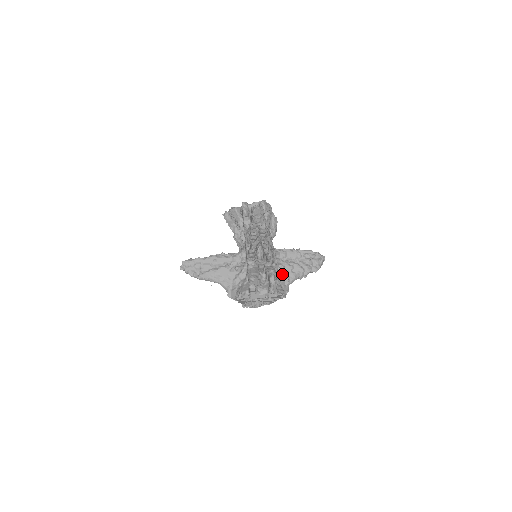
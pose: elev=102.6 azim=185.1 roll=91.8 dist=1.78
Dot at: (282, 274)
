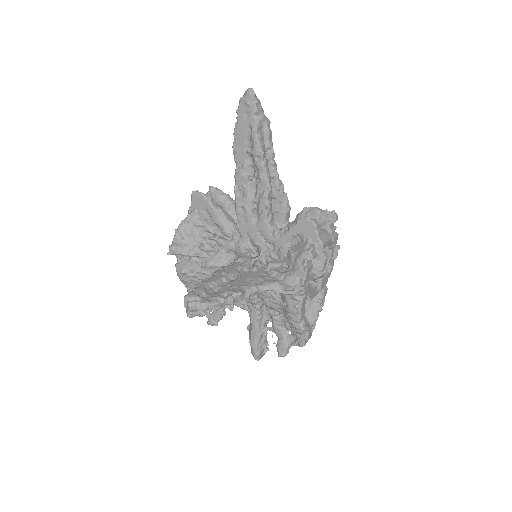
Dot at: occluded
